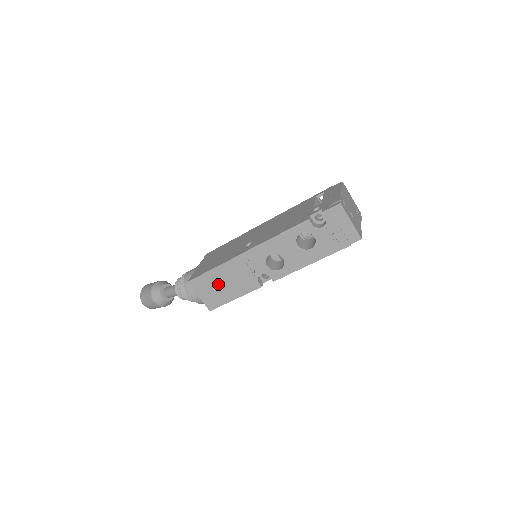
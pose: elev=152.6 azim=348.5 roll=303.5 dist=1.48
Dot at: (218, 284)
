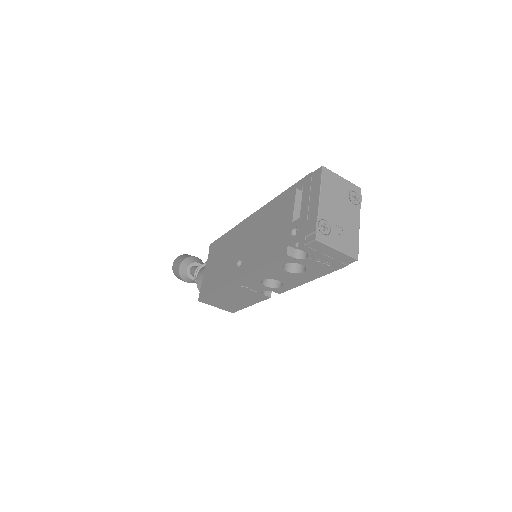
Dot at: (227, 300)
